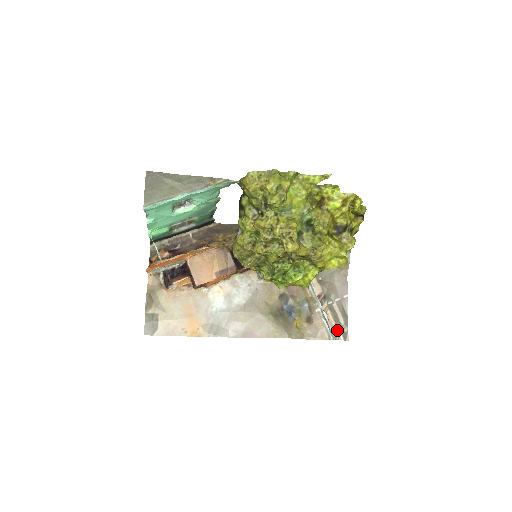
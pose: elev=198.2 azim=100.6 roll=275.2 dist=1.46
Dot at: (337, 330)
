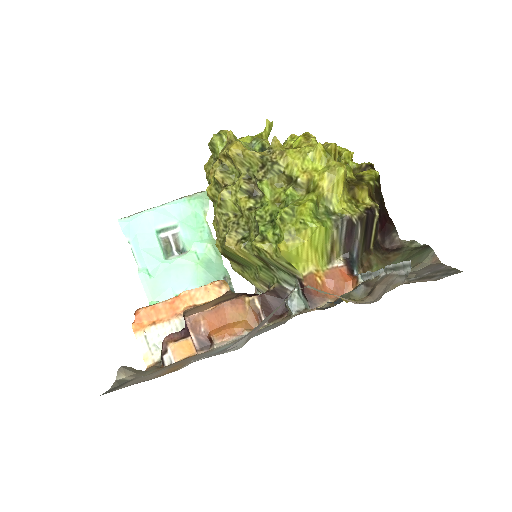
Dot at: (433, 279)
